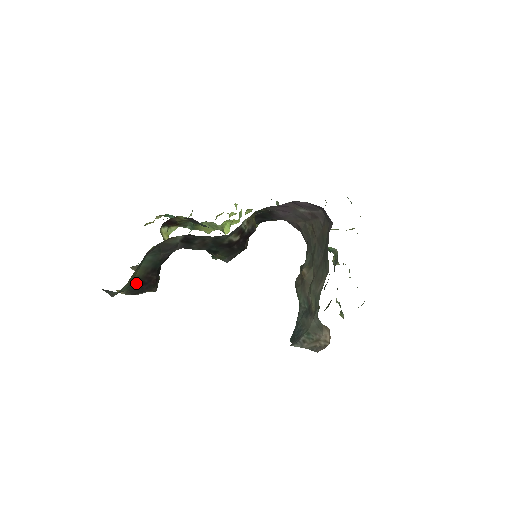
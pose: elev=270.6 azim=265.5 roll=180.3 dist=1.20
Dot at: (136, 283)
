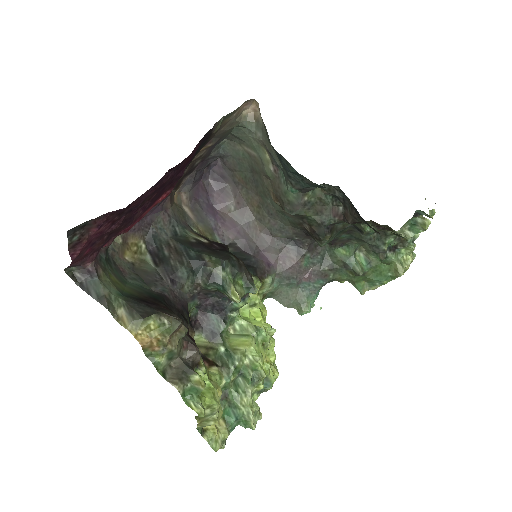
Dot at: (133, 298)
